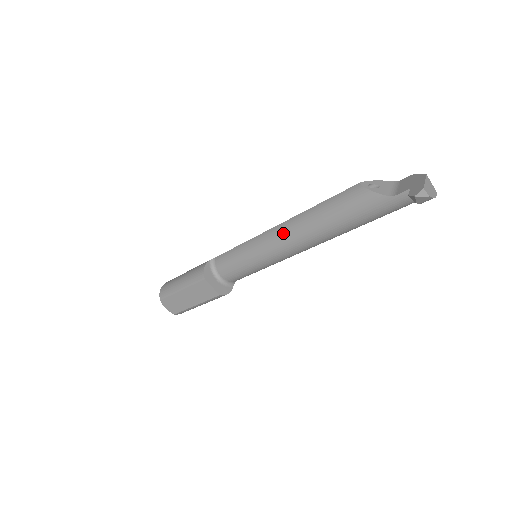
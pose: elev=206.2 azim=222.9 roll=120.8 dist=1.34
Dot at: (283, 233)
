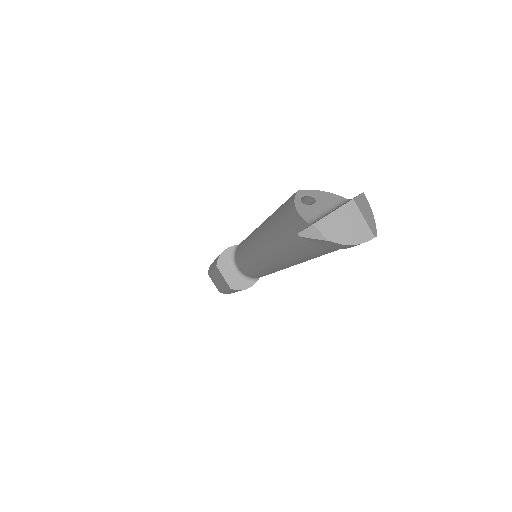
Dot at: (256, 237)
